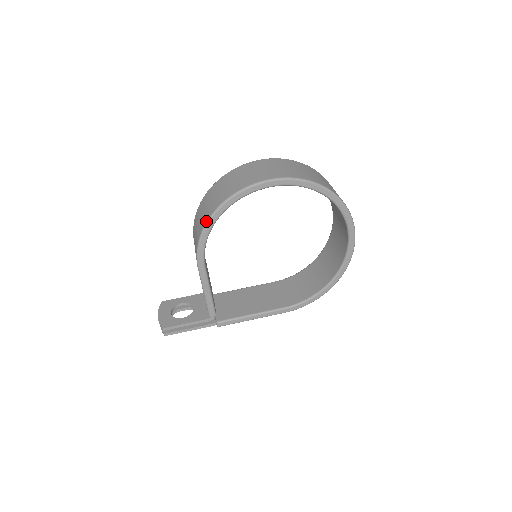
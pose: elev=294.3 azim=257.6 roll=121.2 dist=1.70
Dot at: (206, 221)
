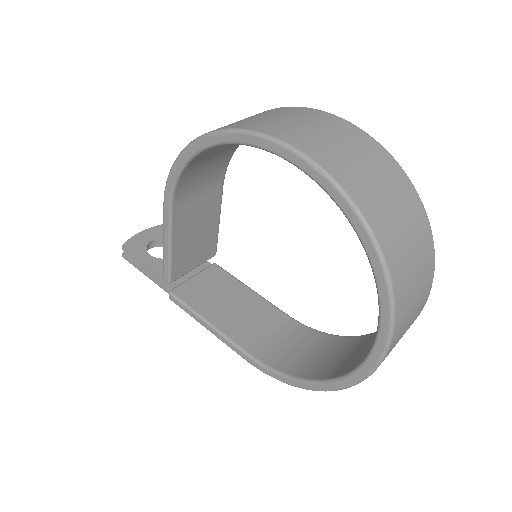
Dot at: (186, 146)
